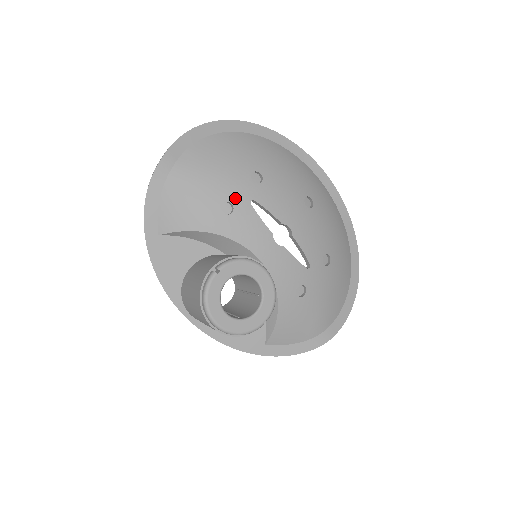
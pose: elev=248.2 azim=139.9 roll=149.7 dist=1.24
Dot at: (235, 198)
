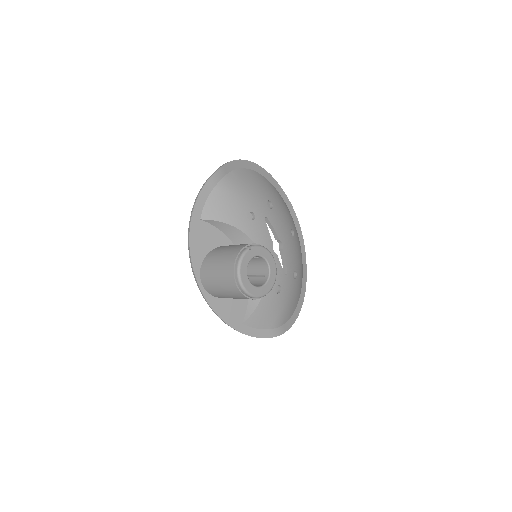
Dot at: (257, 212)
